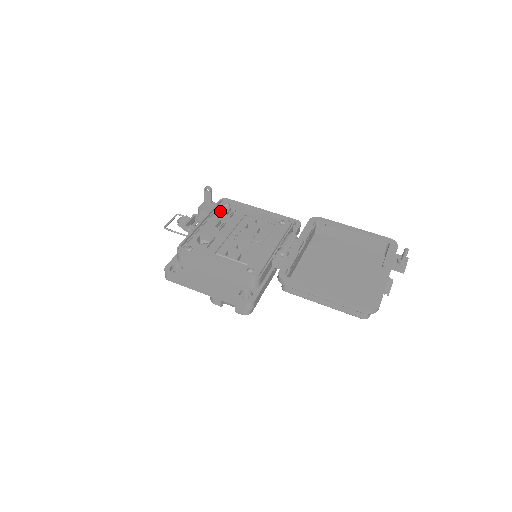
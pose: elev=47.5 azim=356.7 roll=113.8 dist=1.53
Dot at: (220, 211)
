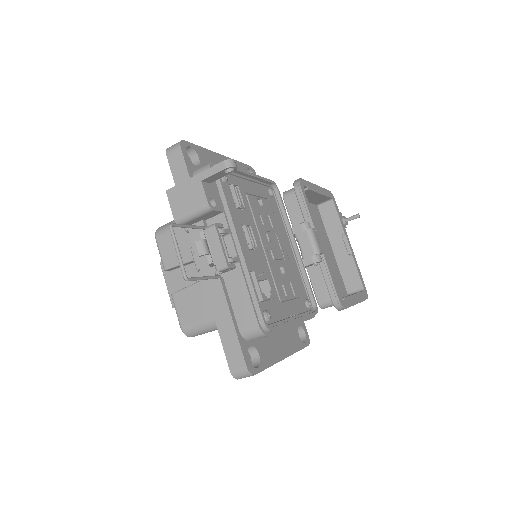
Dot at: (228, 199)
